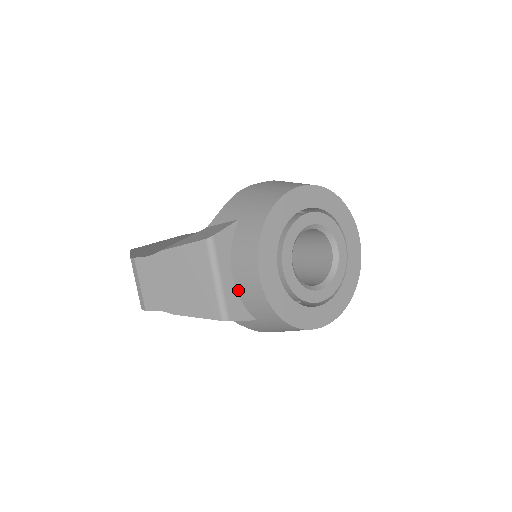
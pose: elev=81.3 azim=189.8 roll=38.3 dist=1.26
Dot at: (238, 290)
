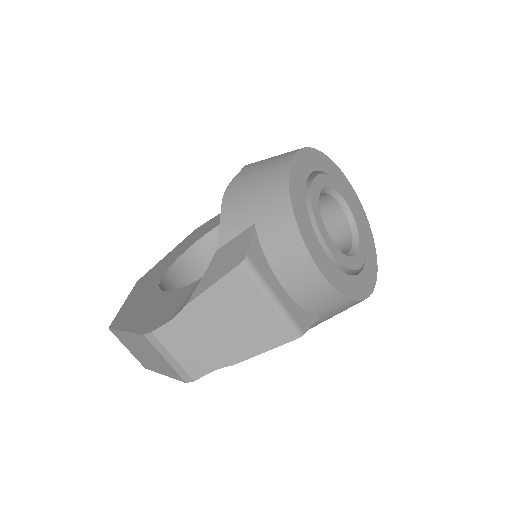
Dot at: (294, 297)
